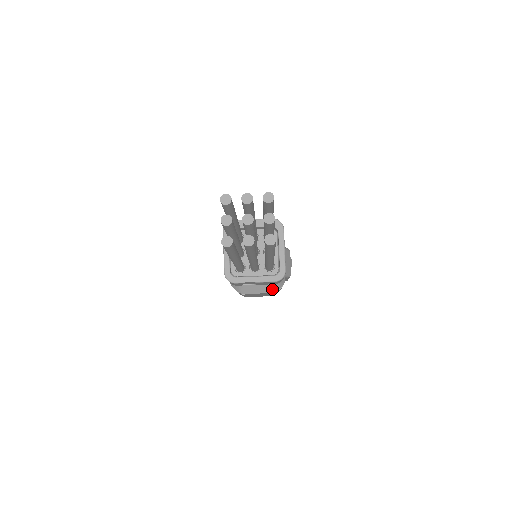
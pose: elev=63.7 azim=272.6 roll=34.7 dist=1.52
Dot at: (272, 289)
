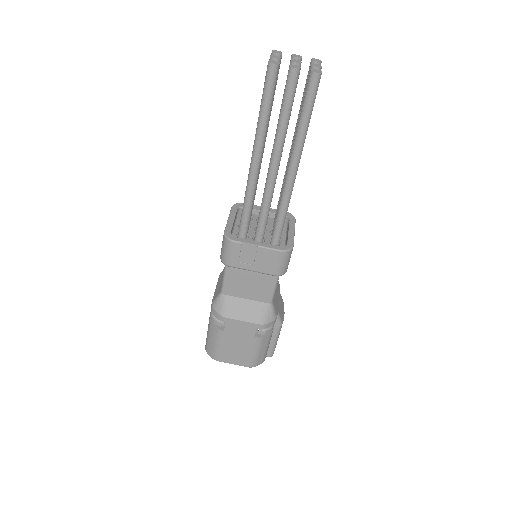
Dot at: (261, 318)
